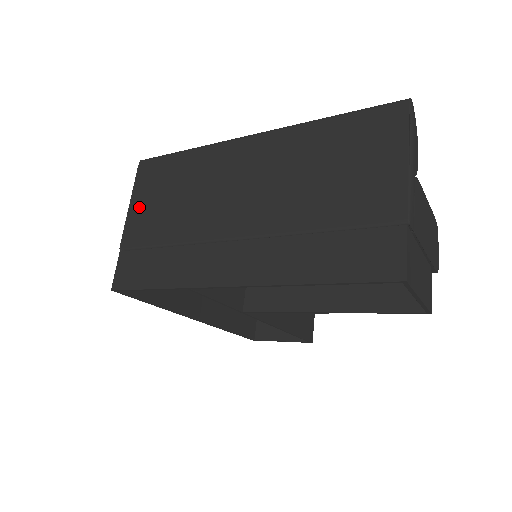
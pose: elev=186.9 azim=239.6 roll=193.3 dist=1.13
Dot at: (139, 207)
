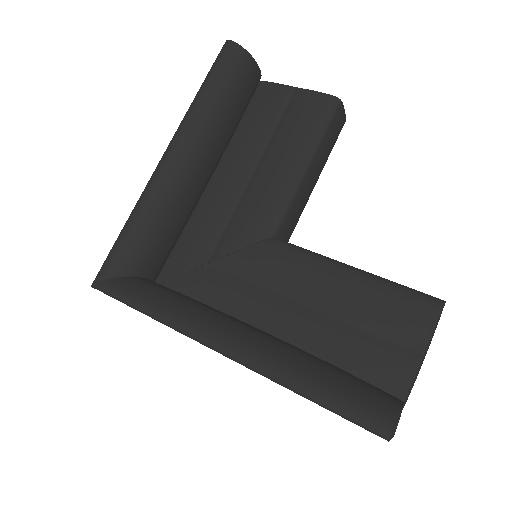
Dot at: occluded
